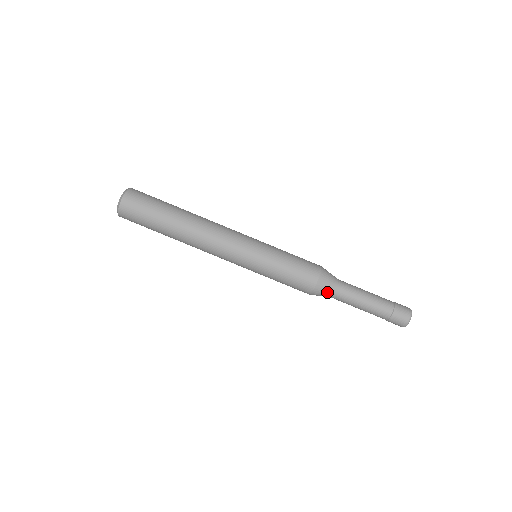
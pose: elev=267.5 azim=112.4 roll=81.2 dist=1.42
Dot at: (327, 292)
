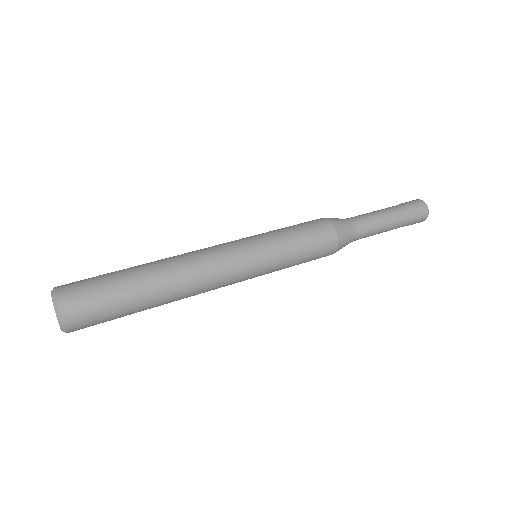
Dot at: (342, 220)
